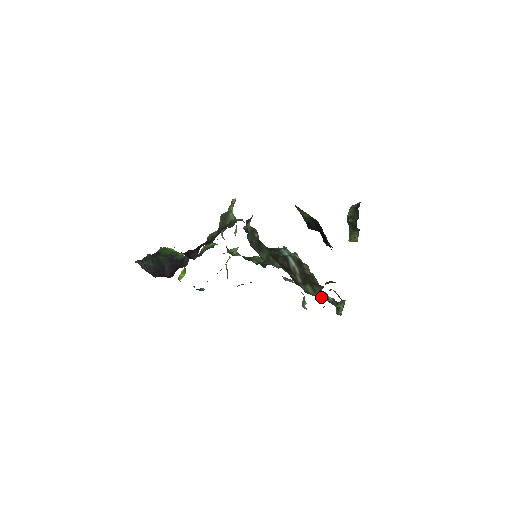
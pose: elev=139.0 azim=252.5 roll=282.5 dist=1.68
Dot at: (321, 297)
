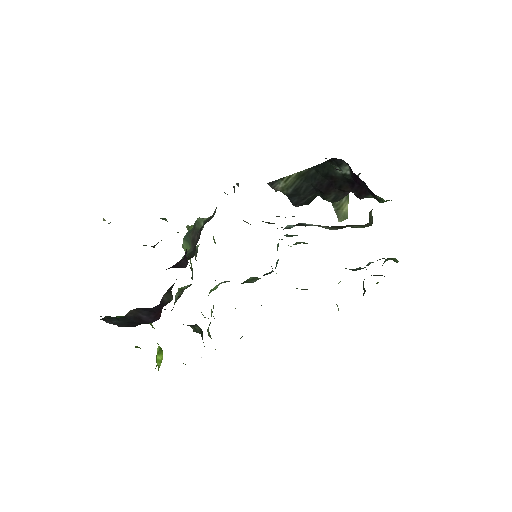
Dot at: occluded
